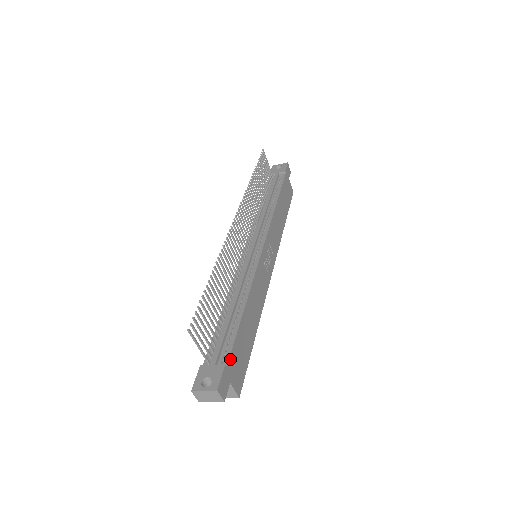
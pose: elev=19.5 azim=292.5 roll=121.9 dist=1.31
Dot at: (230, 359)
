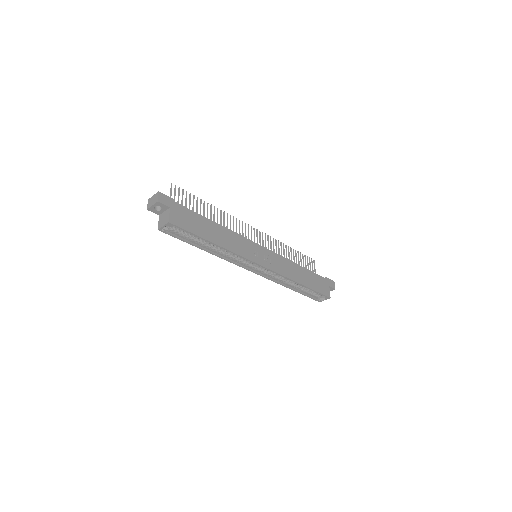
Dot at: (181, 206)
